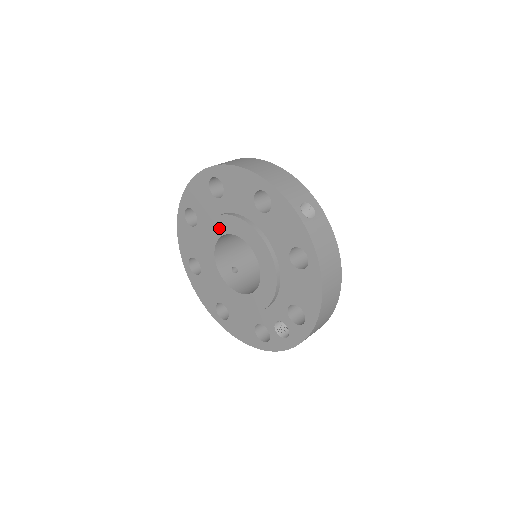
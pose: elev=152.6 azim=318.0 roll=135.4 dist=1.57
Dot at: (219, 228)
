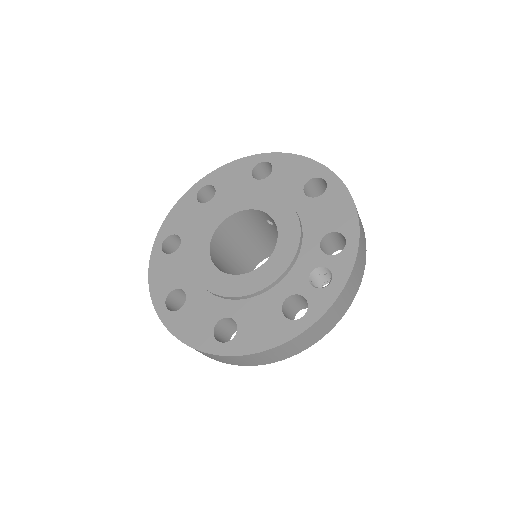
Dot at: (215, 220)
